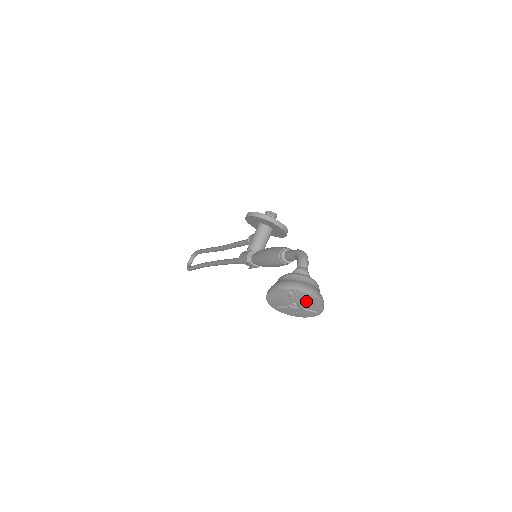
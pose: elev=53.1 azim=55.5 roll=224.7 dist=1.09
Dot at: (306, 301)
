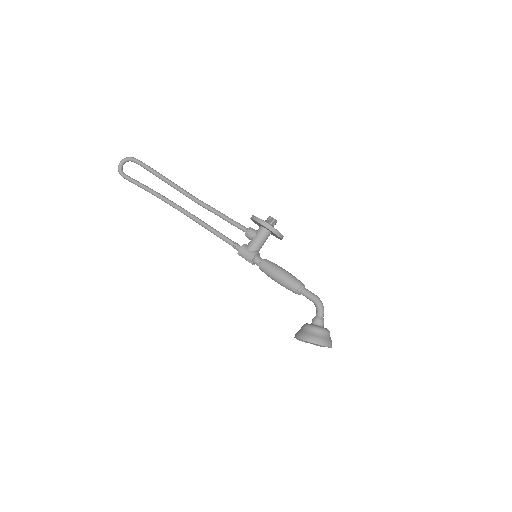
Dot at: occluded
